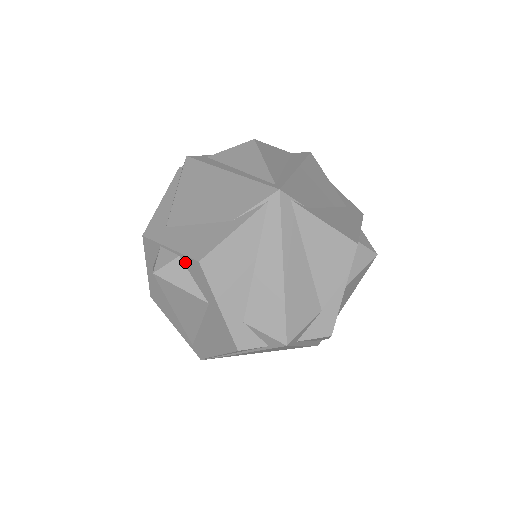
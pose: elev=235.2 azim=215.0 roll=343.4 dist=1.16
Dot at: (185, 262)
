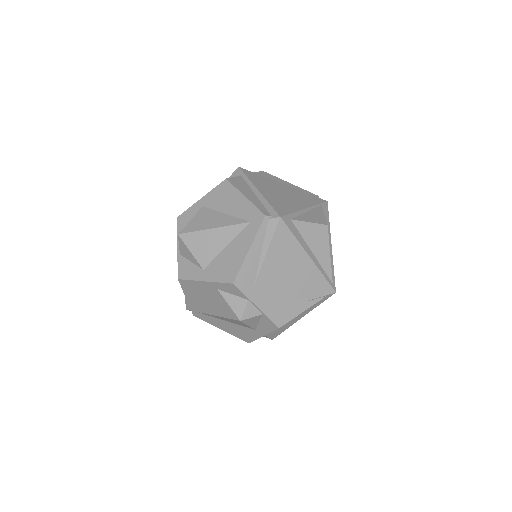
Dot at: (264, 318)
